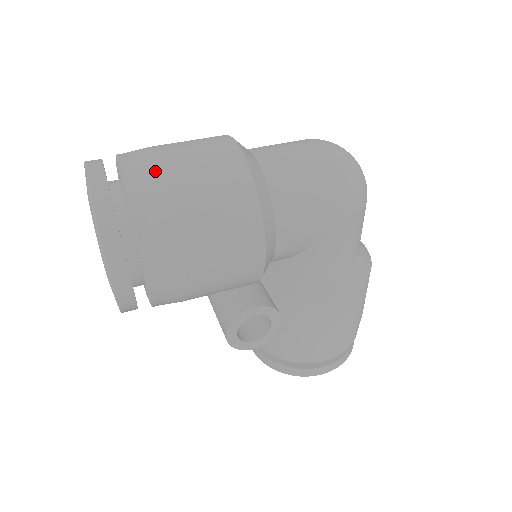
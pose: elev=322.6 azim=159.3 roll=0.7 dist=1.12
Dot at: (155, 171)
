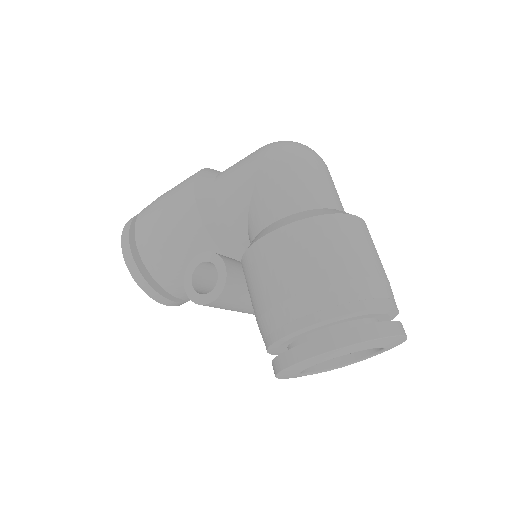
Dot at: occluded
